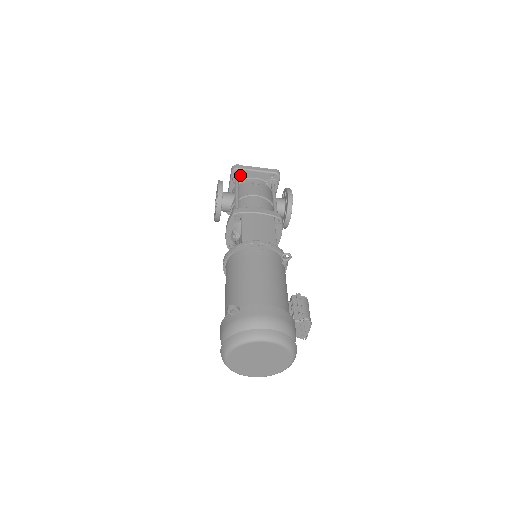
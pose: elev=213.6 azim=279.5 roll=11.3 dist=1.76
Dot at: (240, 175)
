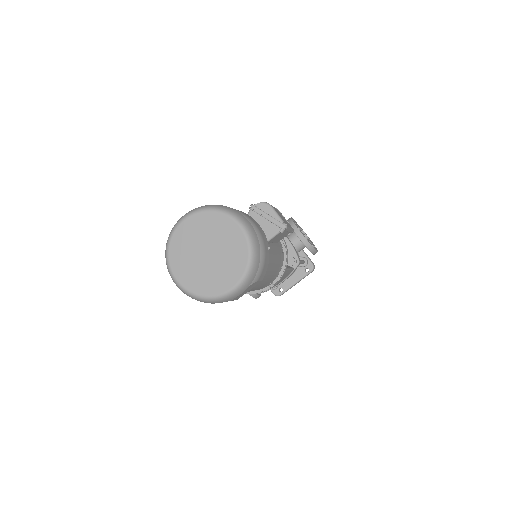
Dot at: occluded
